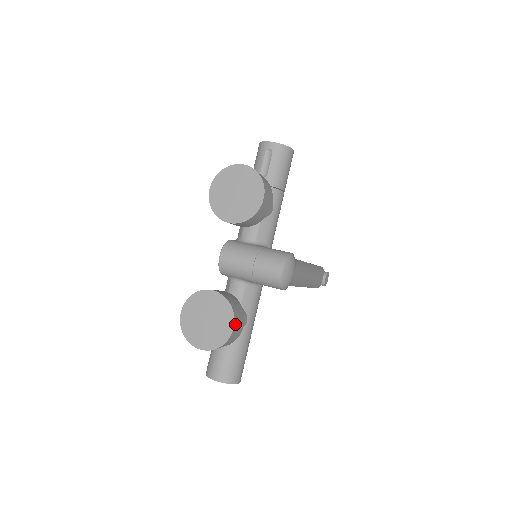
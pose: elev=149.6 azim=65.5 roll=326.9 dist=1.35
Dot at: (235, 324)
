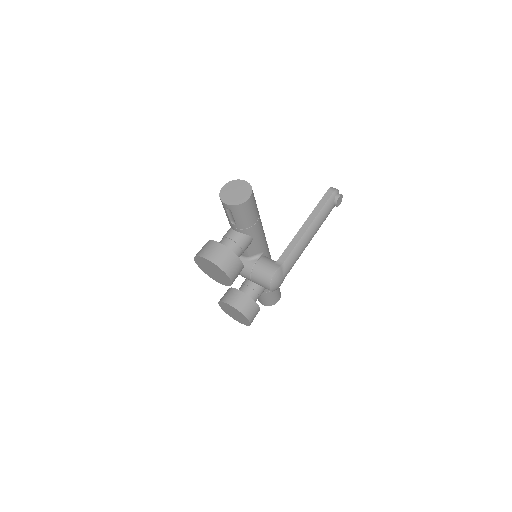
Dot at: (250, 320)
